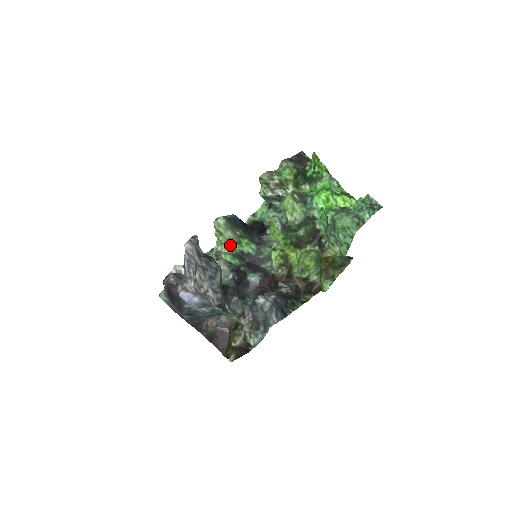
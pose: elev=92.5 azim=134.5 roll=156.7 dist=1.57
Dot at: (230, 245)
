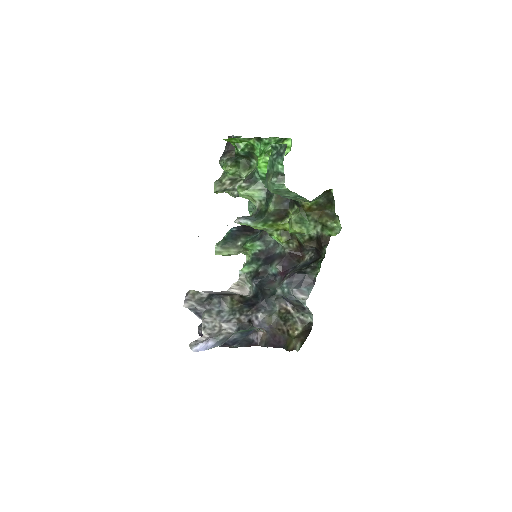
Dot at: occluded
